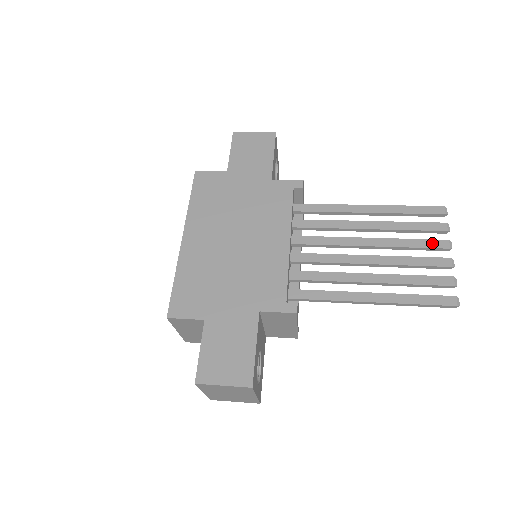
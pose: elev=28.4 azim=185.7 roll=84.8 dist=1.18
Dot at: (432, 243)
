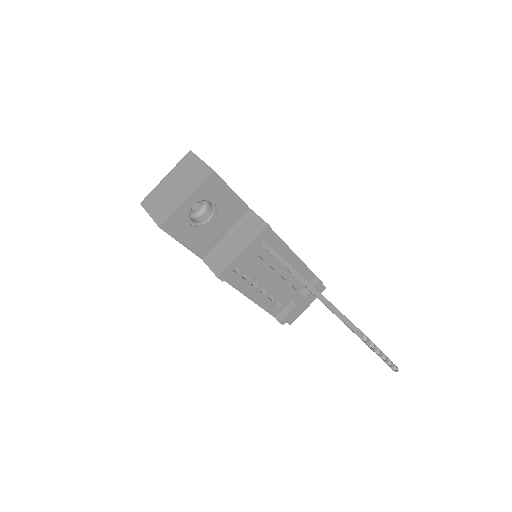
Dot at: occluded
